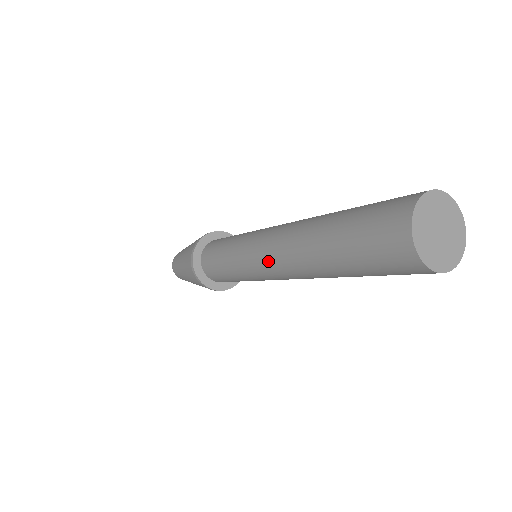
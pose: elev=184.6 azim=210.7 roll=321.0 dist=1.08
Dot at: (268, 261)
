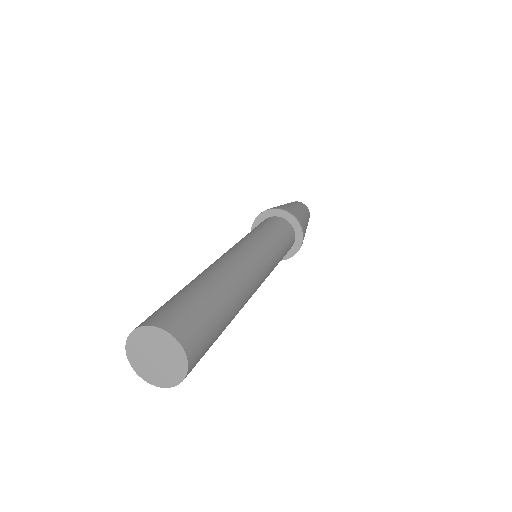
Dot at: occluded
